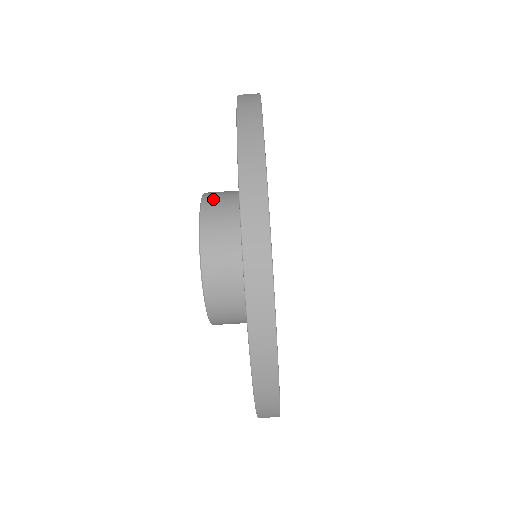
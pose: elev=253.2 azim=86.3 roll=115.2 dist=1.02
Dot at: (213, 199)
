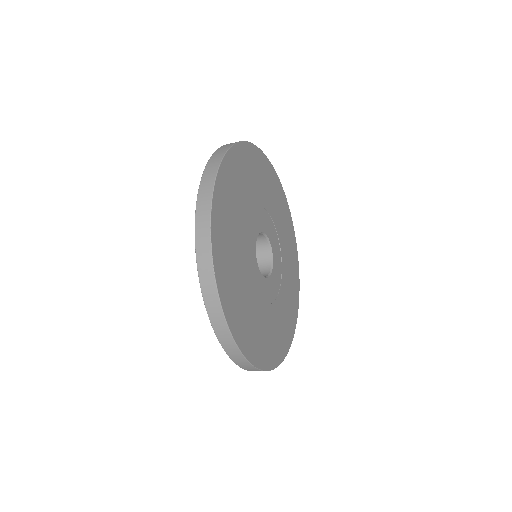
Dot at: occluded
